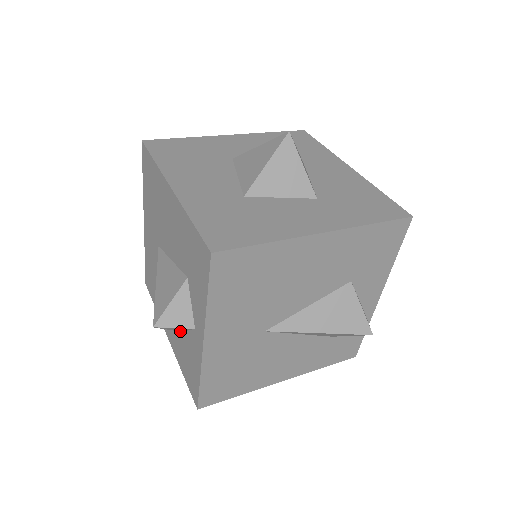
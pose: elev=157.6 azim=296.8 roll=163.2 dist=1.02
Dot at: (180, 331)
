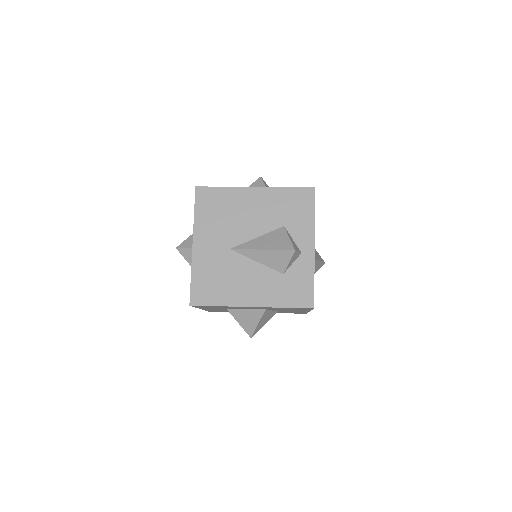
Dot at: occluded
